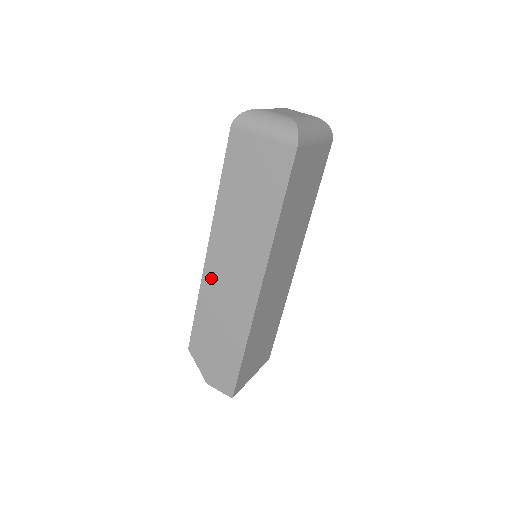
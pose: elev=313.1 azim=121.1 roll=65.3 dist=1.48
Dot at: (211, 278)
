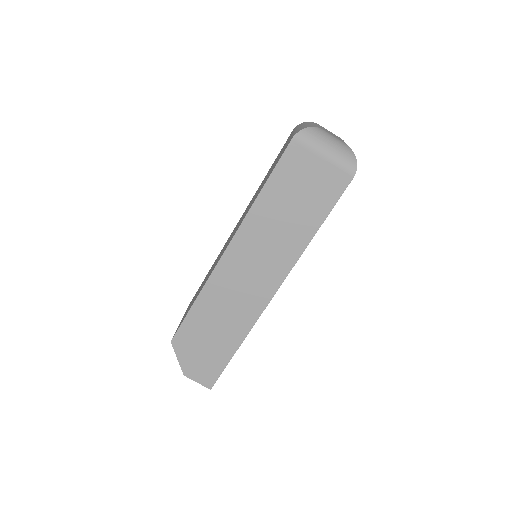
Dot at: (222, 277)
